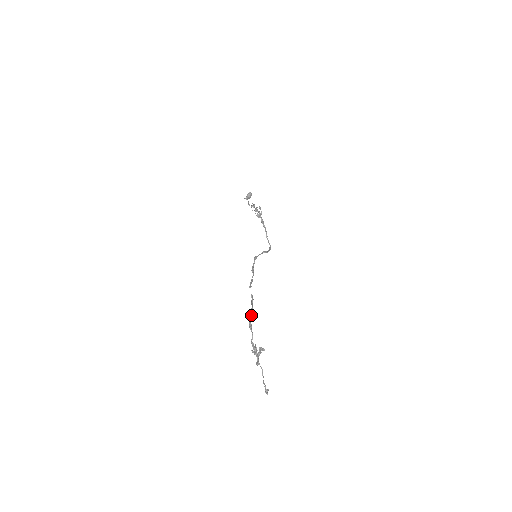
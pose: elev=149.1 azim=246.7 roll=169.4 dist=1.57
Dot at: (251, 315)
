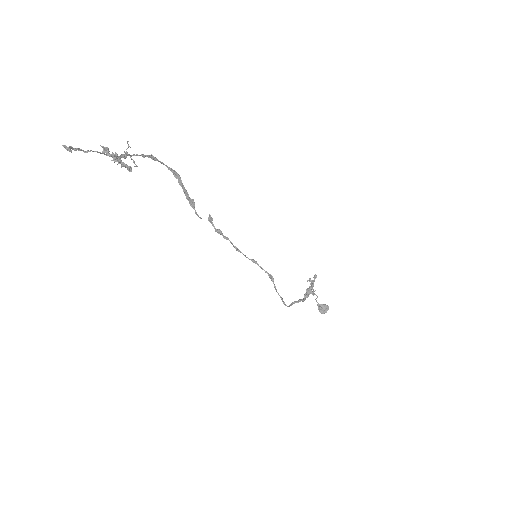
Dot at: (169, 168)
